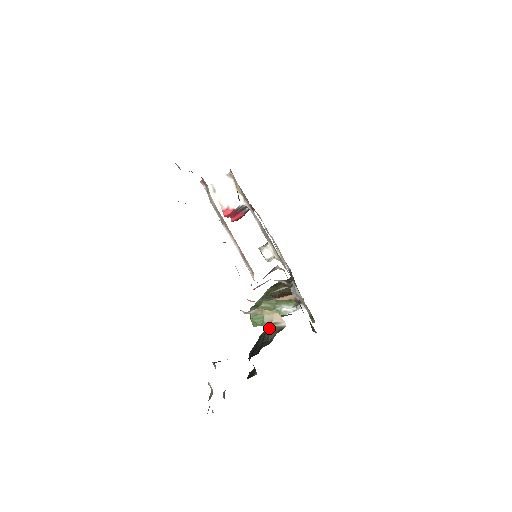
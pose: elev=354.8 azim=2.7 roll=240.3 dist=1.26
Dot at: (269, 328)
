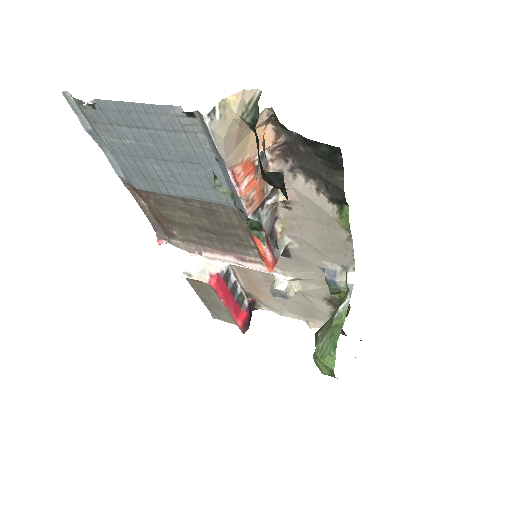
Dot at: (249, 113)
